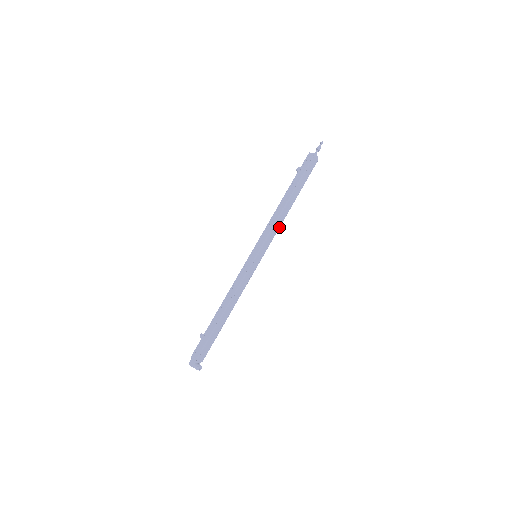
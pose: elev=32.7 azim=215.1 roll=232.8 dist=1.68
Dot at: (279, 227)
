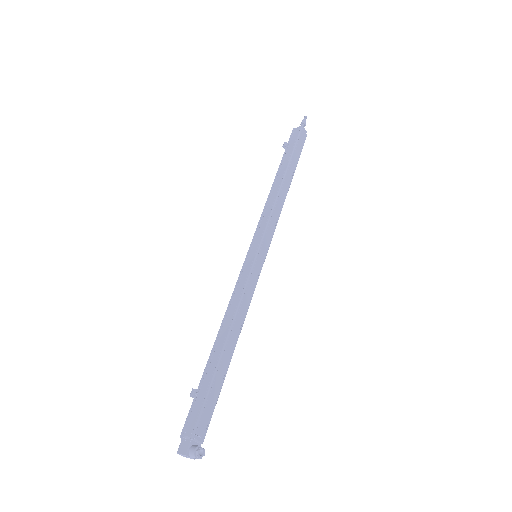
Dot at: (279, 214)
